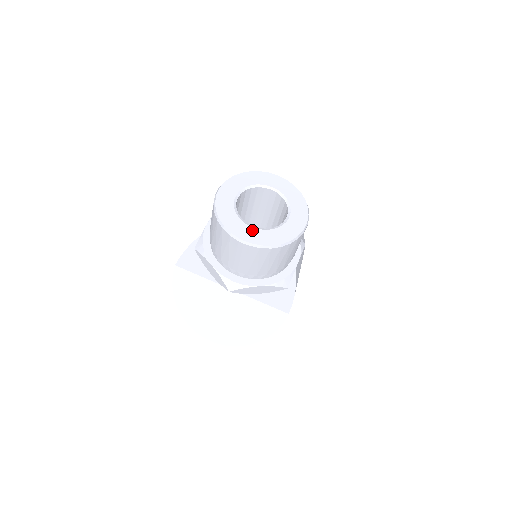
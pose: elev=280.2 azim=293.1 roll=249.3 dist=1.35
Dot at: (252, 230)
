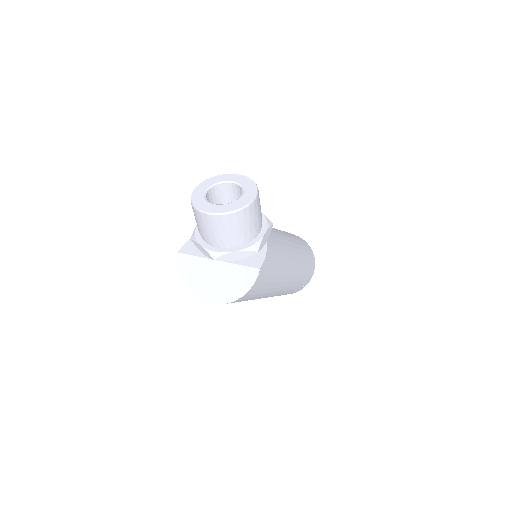
Dot at: (215, 206)
